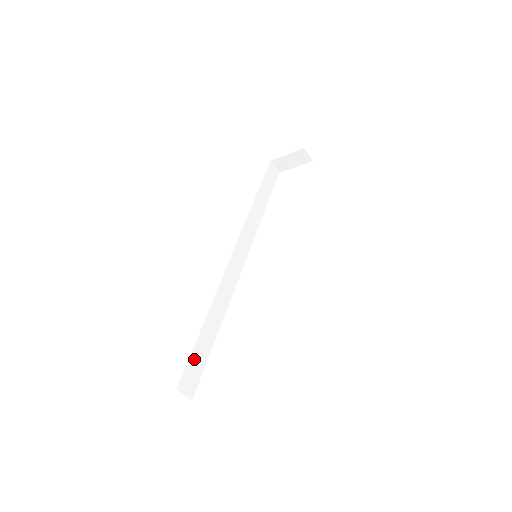
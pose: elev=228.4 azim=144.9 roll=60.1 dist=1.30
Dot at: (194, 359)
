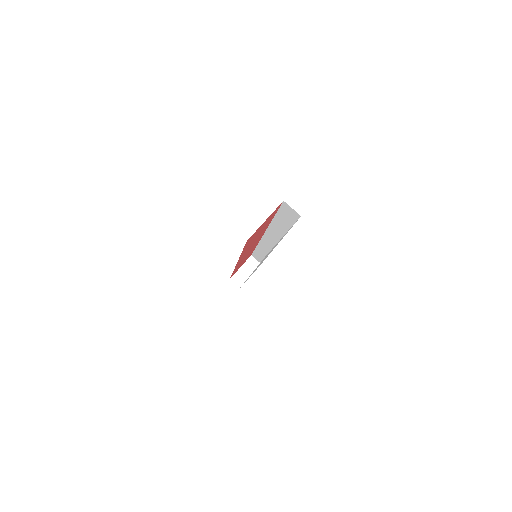
Dot at: occluded
